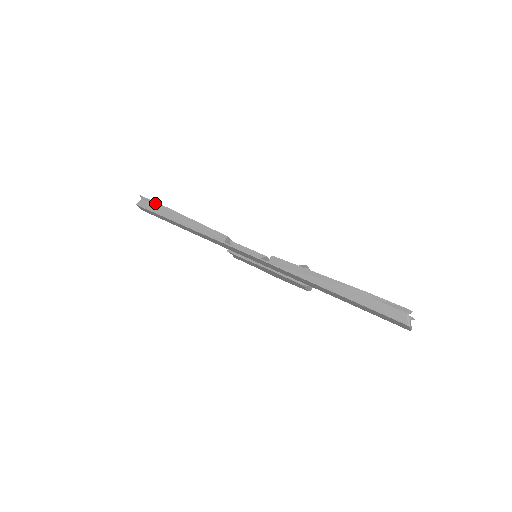
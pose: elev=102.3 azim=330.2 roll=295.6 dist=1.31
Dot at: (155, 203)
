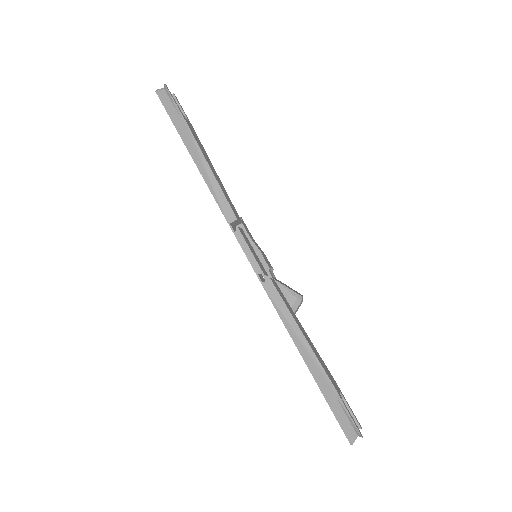
Dot at: (178, 109)
